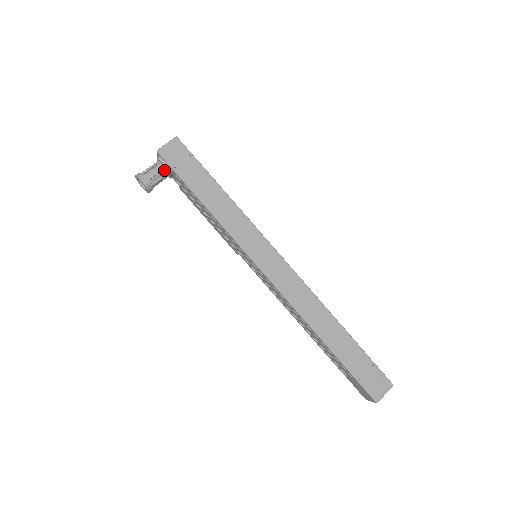
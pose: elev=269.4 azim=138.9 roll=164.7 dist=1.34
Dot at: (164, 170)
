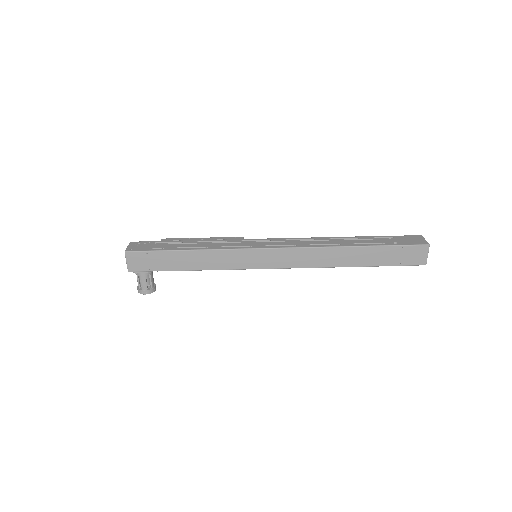
Dot at: (146, 274)
